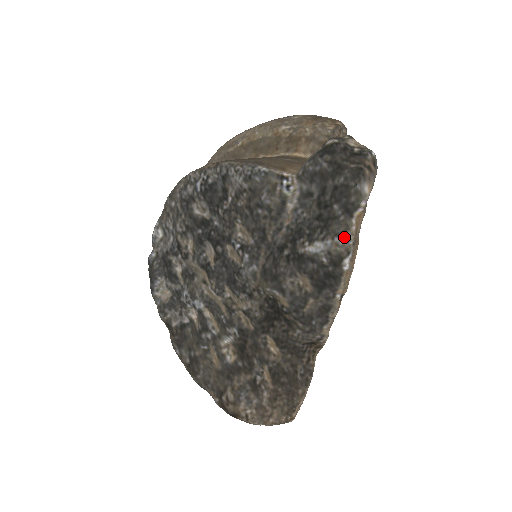
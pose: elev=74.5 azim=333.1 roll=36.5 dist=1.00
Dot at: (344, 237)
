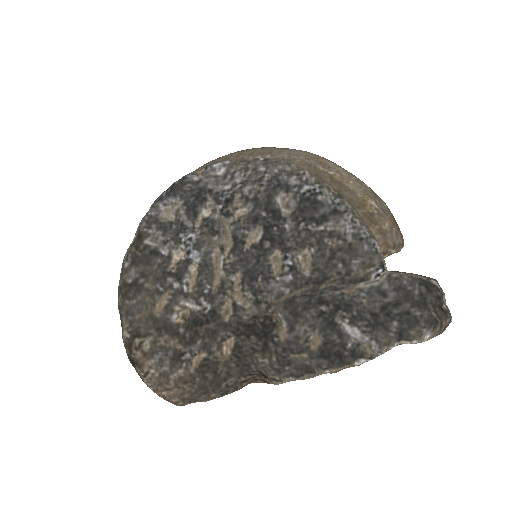
Dot at: (380, 347)
